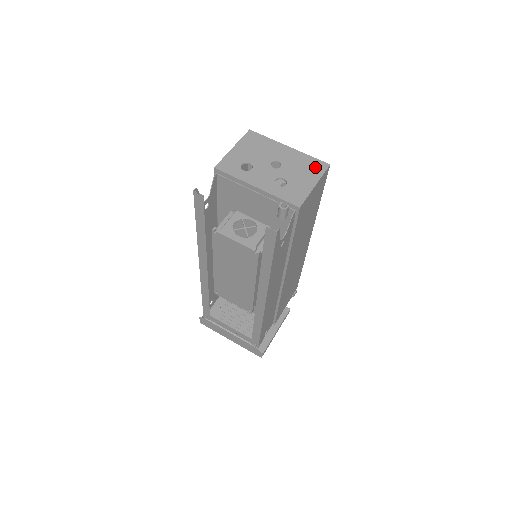
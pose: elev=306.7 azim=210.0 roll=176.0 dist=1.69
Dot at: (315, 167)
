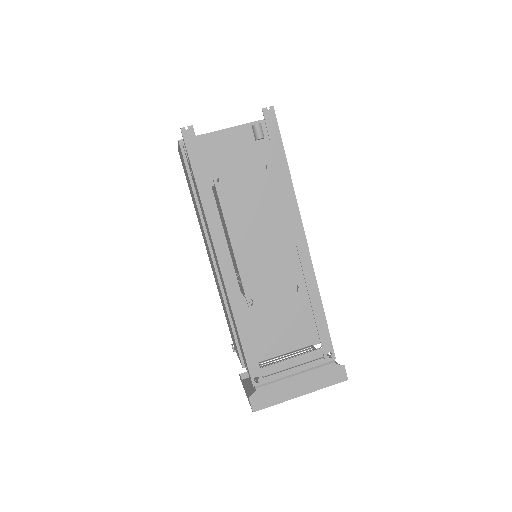
Dot at: occluded
